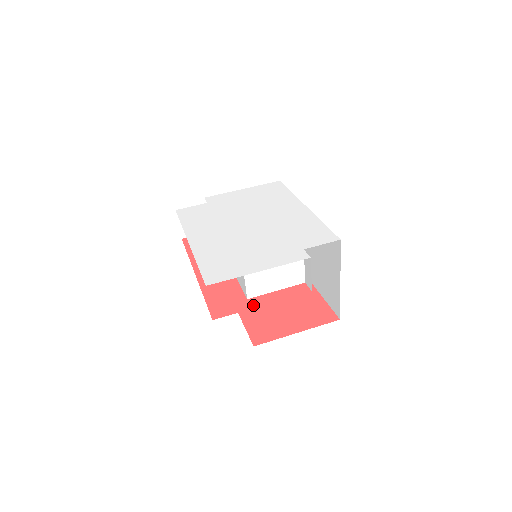
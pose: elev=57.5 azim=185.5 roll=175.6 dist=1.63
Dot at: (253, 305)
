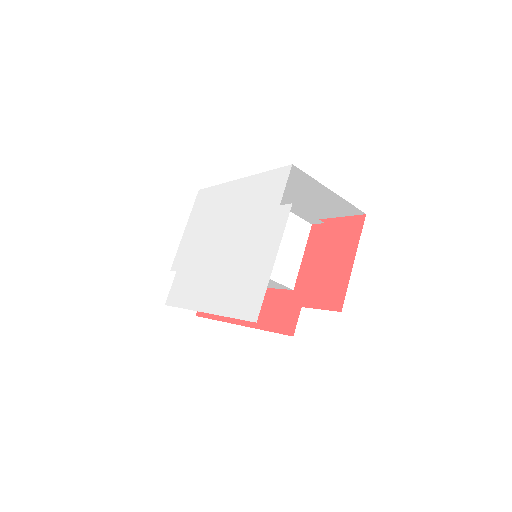
Dot at: (303, 288)
